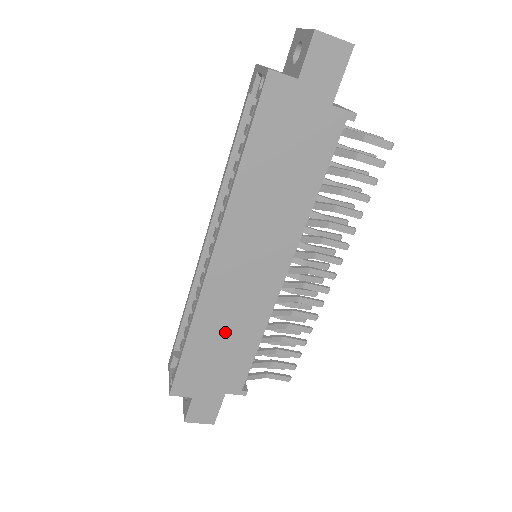
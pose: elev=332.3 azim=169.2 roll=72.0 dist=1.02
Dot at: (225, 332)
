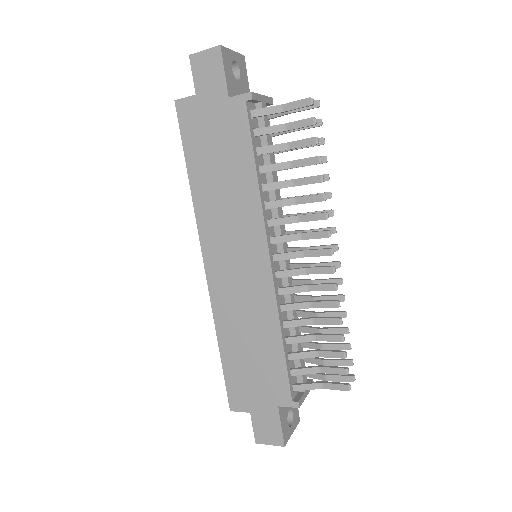
Dot at: (246, 334)
